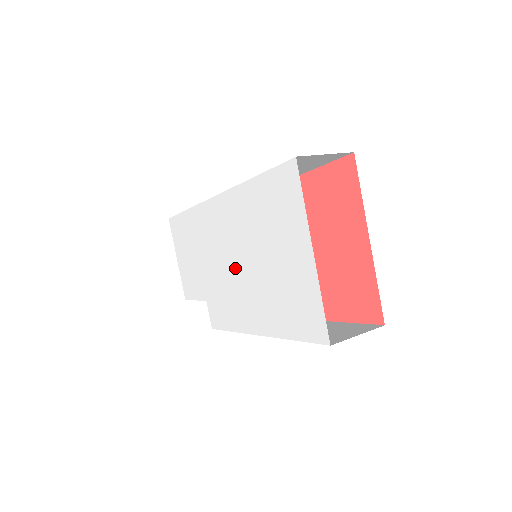
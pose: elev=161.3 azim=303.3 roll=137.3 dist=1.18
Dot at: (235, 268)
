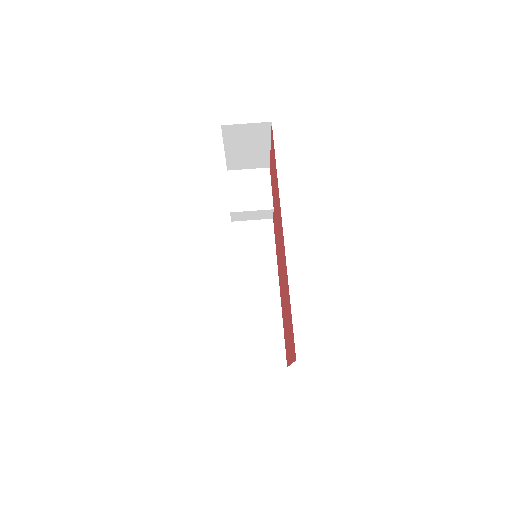
Dot at: occluded
